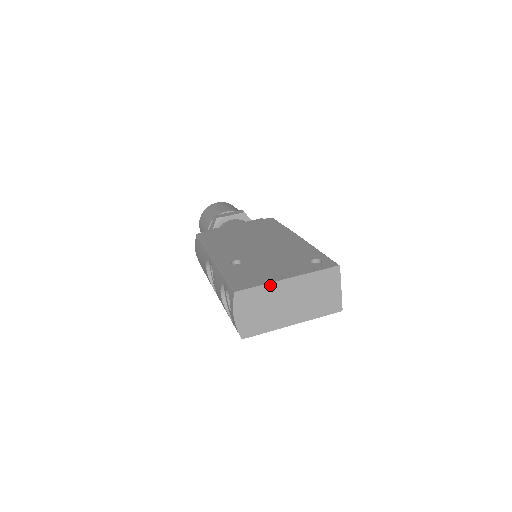
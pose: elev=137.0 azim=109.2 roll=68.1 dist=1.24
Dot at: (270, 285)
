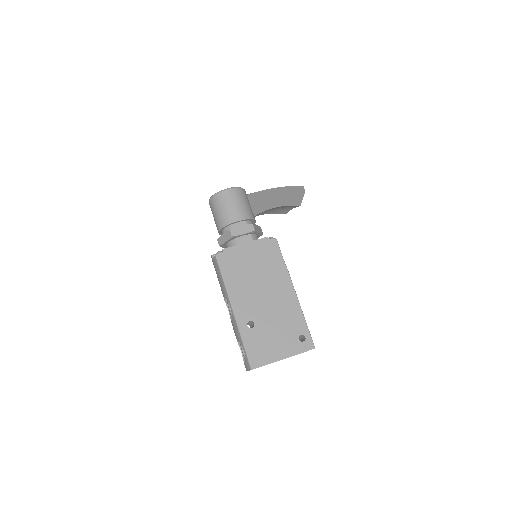
Dot at: occluded
